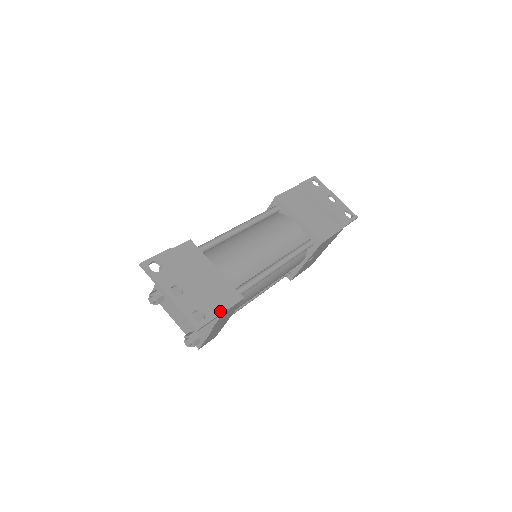
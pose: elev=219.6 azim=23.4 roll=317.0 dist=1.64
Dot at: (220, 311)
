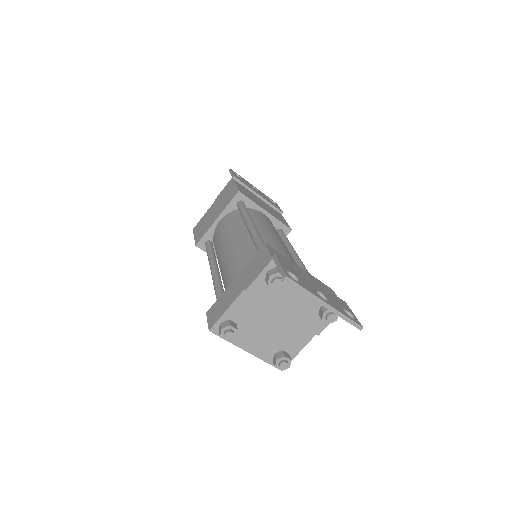
Dot at: (347, 305)
